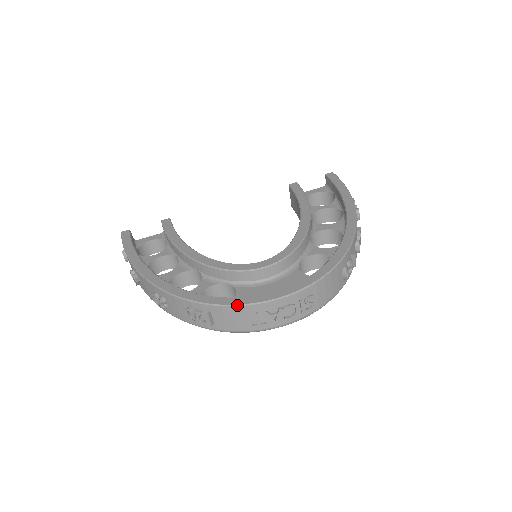
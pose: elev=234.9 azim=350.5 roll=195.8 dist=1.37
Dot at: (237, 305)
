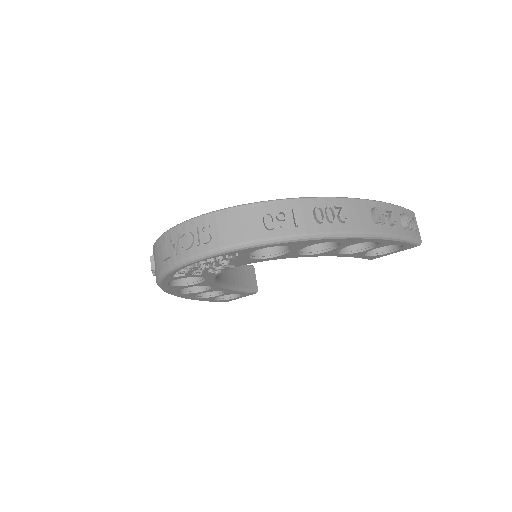
Dot at: (159, 237)
